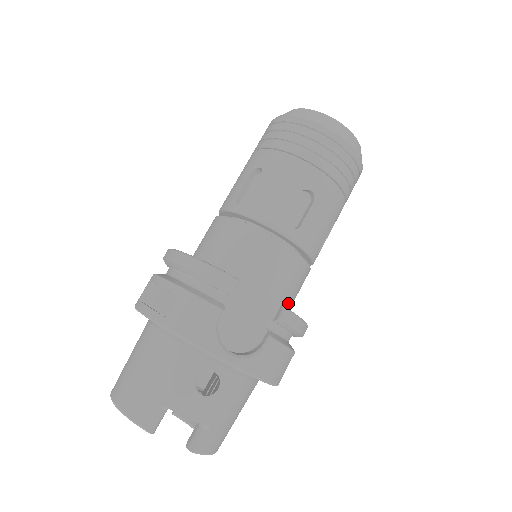
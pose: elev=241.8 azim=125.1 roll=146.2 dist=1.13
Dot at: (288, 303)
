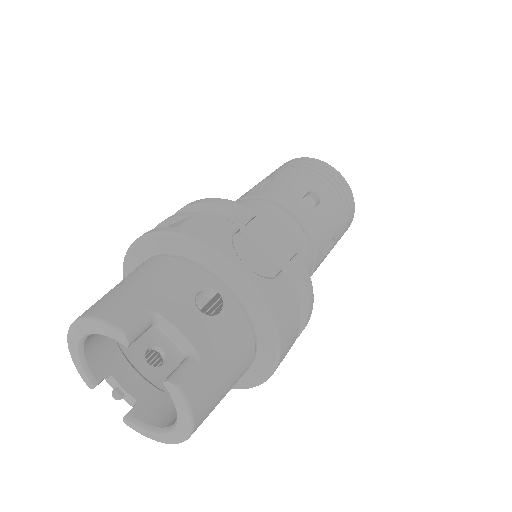
Dot at: occluded
